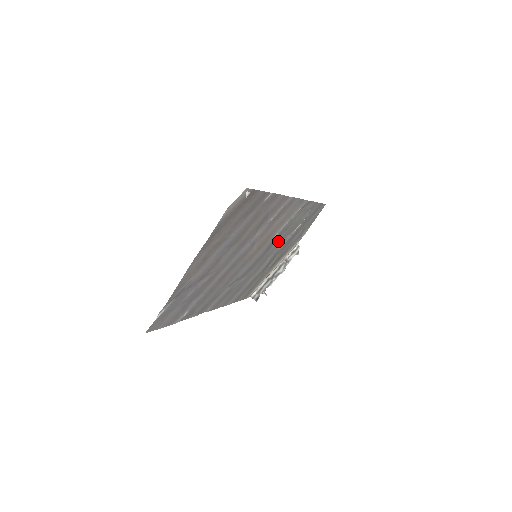
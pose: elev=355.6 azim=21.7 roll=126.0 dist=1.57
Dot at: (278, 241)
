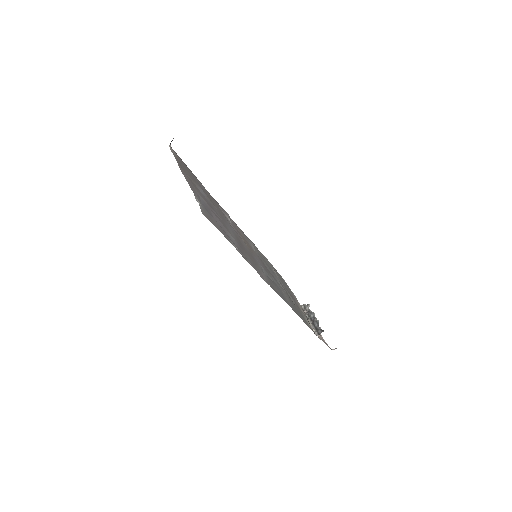
Dot at: (267, 267)
